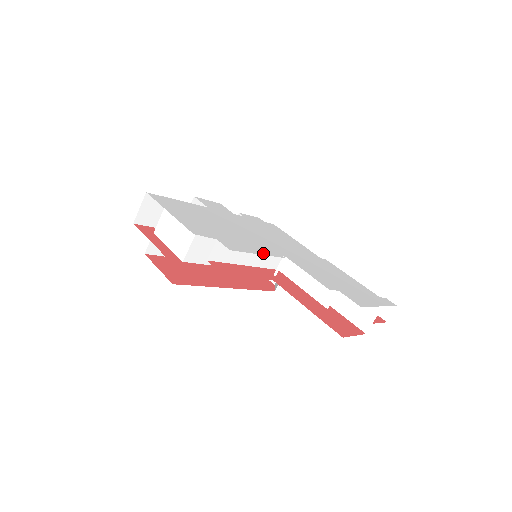
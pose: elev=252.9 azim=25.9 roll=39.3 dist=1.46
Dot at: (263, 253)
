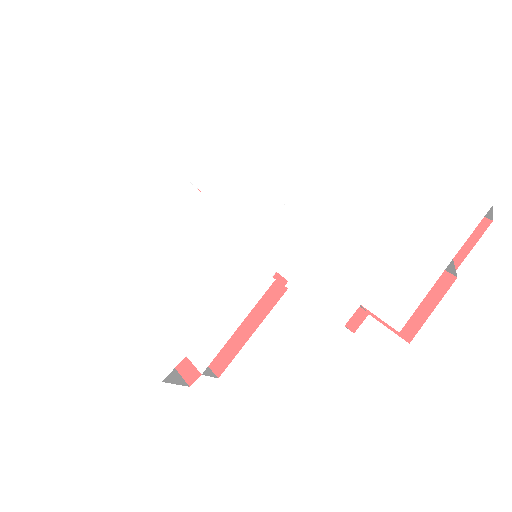
Dot at: (243, 313)
